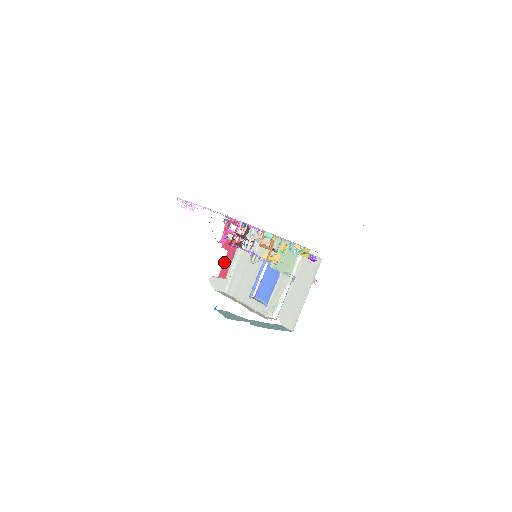
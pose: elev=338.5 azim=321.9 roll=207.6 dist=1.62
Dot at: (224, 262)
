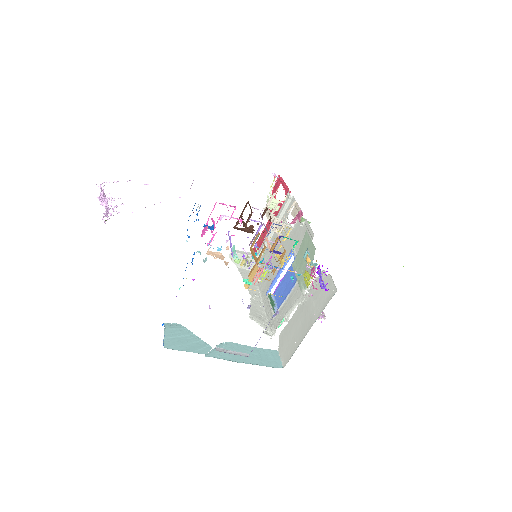
Dot at: (262, 231)
